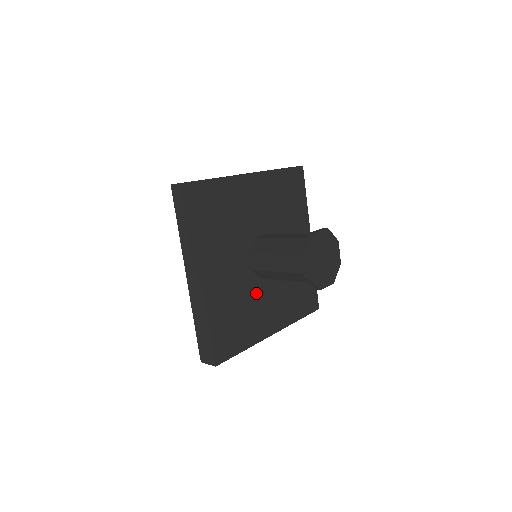
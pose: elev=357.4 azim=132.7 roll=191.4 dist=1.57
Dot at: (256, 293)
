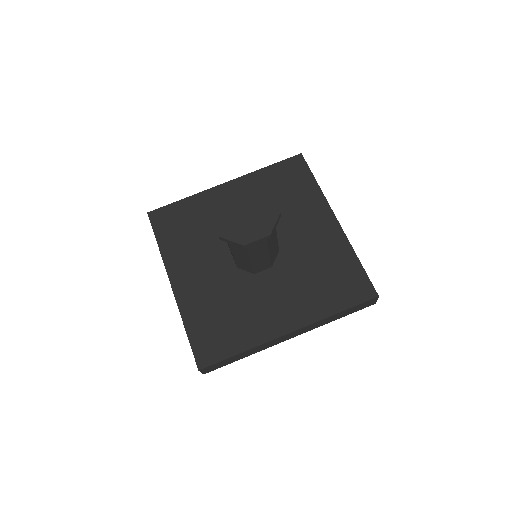
Dot at: (250, 290)
